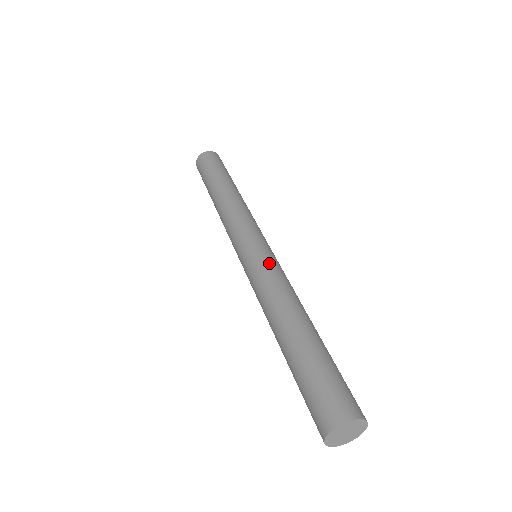
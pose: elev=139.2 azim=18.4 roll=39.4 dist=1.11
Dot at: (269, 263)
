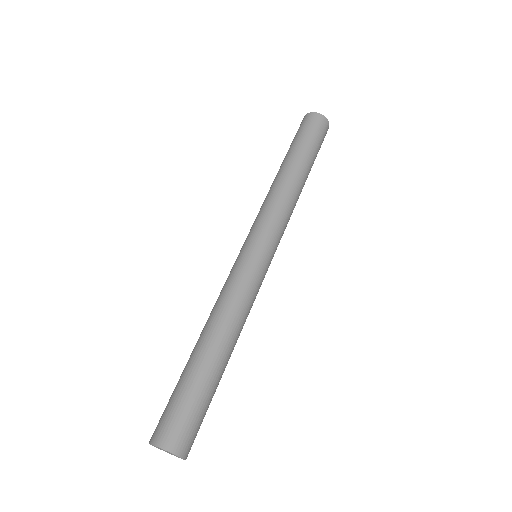
Dot at: (258, 283)
